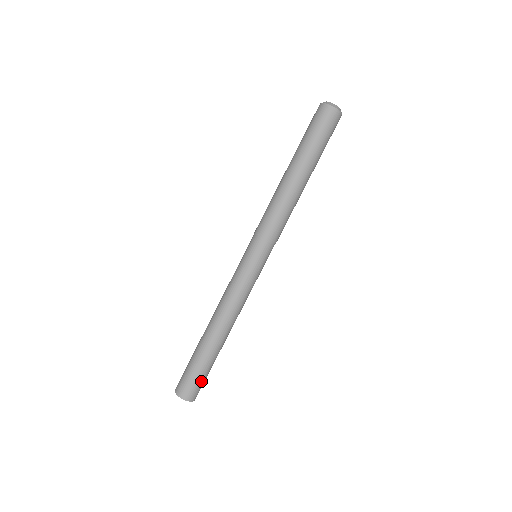
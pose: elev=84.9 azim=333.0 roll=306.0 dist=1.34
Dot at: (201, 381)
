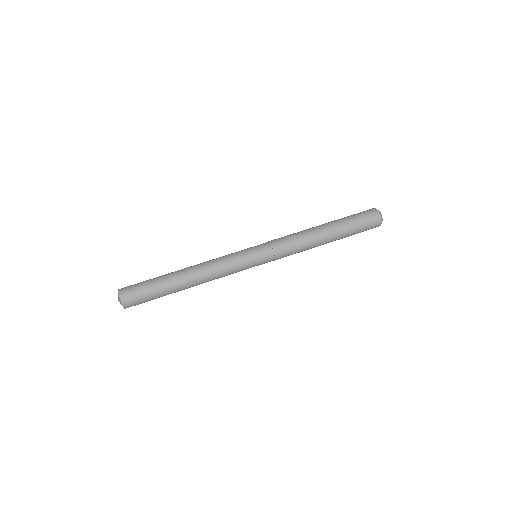
Dot at: (144, 300)
